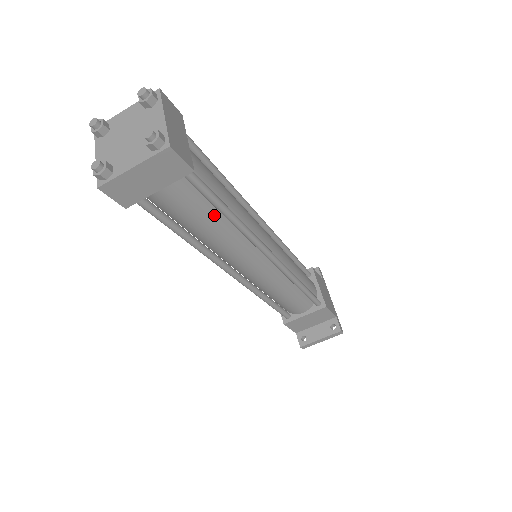
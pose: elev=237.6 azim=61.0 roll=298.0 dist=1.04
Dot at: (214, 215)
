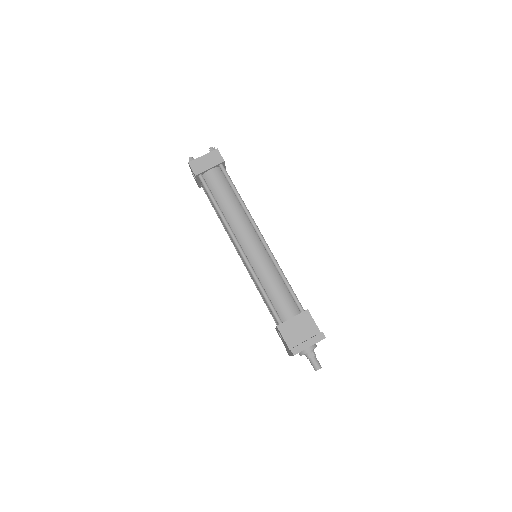
Dot at: (231, 195)
